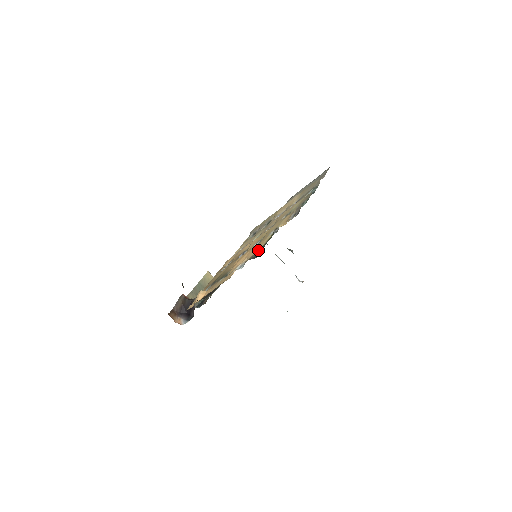
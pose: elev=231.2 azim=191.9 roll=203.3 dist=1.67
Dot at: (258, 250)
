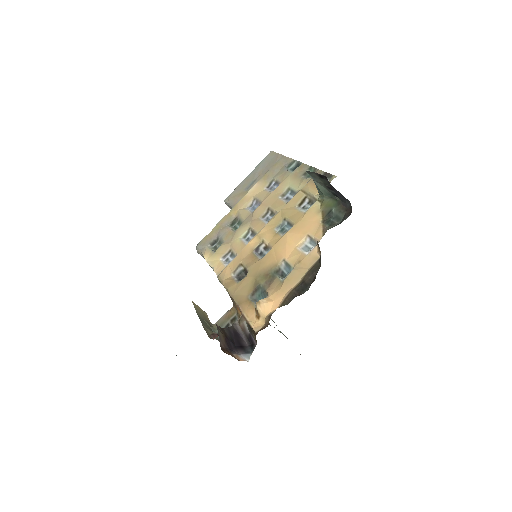
Dot at: (322, 220)
